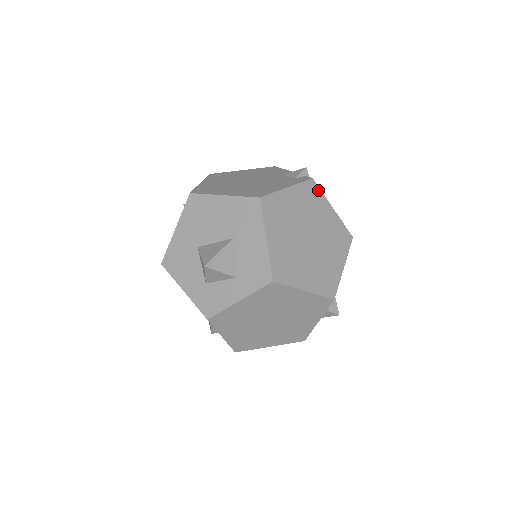
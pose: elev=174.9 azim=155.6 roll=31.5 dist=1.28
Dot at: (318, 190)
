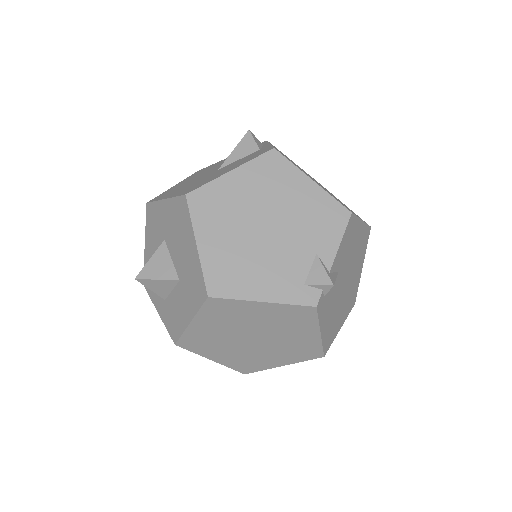
Dot at: (314, 317)
